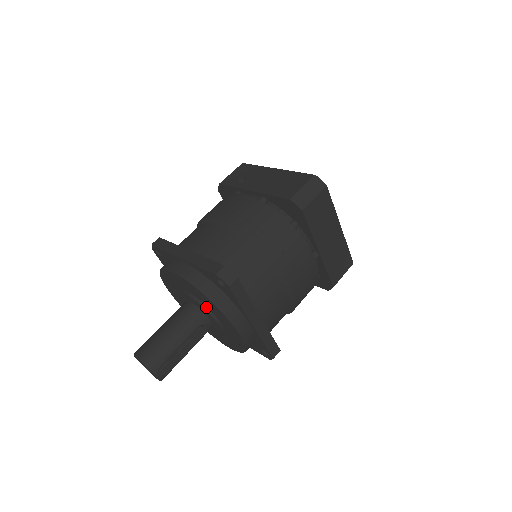
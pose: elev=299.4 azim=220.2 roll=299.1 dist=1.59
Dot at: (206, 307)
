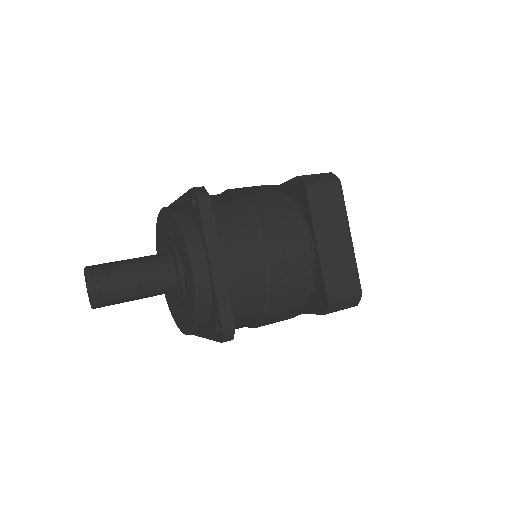
Dot at: (175, 247)
